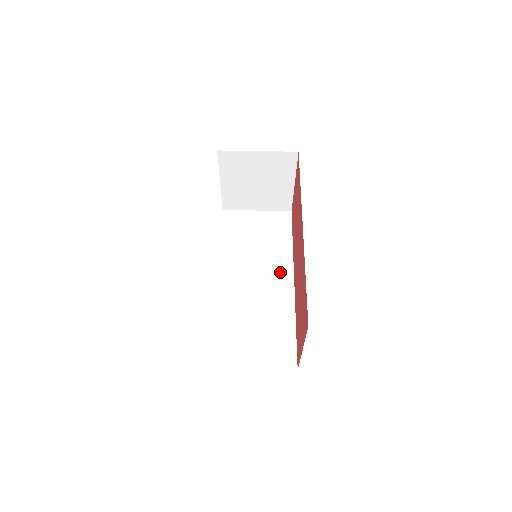
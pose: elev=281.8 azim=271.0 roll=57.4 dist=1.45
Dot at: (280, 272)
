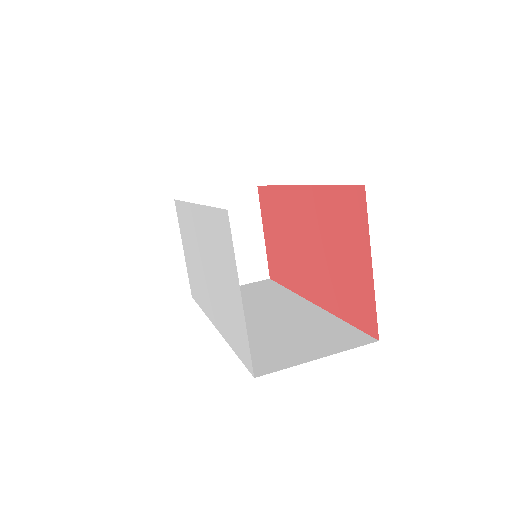
Dot at: (289, 302)
